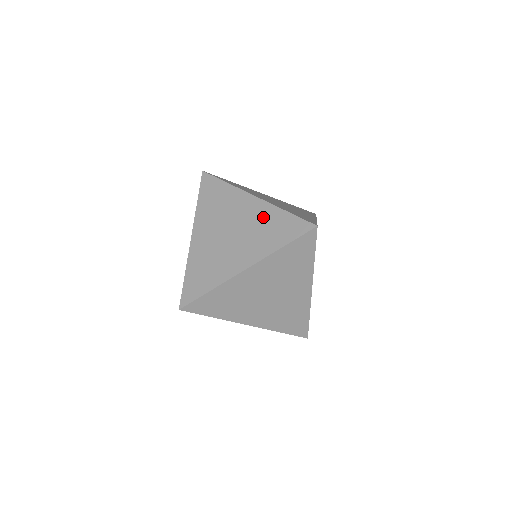
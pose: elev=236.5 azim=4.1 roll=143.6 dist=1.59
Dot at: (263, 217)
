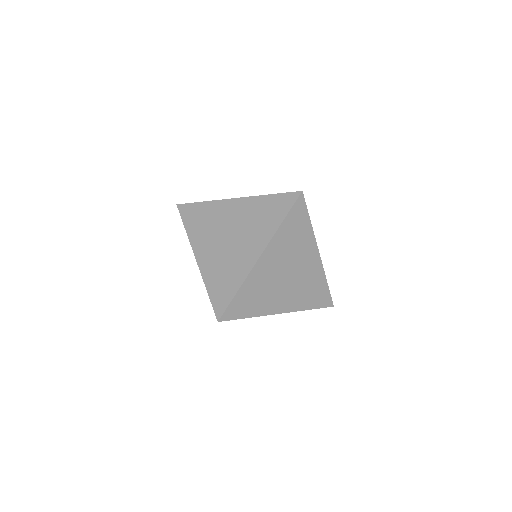
Dot at: occluded
